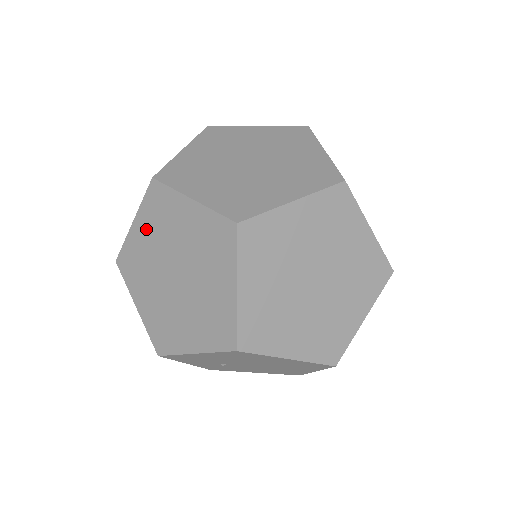
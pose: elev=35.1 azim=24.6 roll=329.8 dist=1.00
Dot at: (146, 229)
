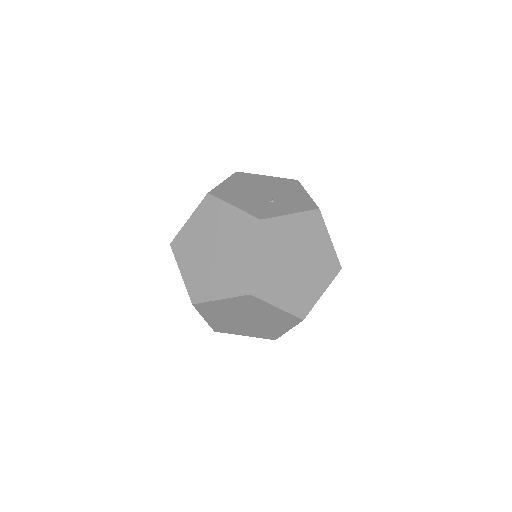
Dot at: (232, 220)
